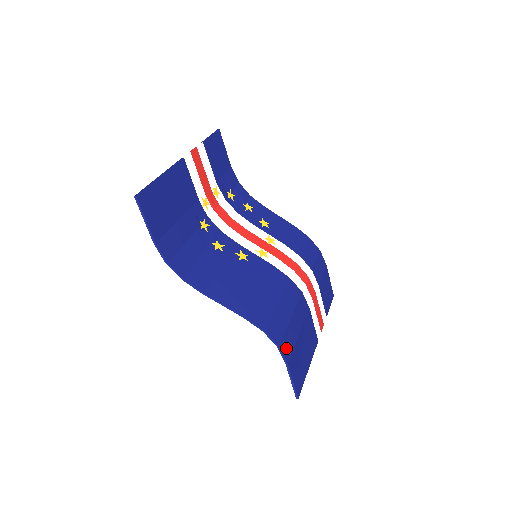
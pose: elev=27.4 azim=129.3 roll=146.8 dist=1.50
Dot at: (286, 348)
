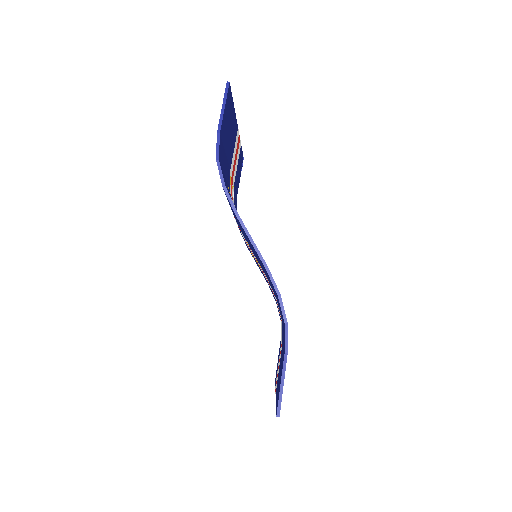
Dot at: occluded
